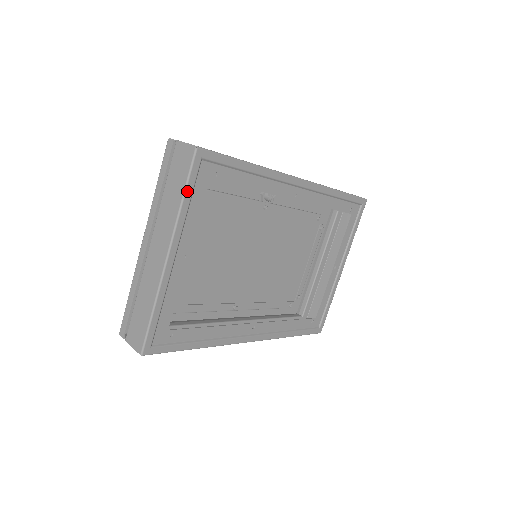
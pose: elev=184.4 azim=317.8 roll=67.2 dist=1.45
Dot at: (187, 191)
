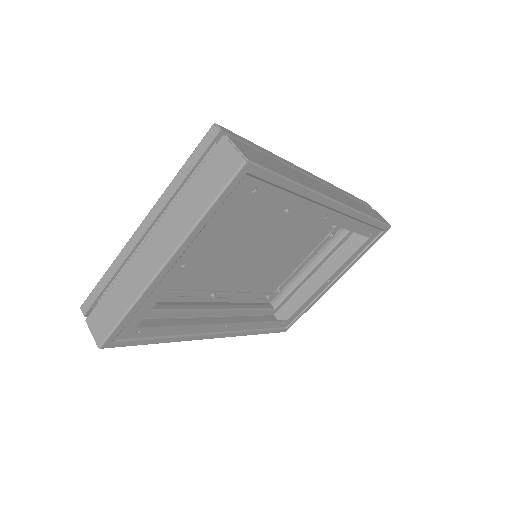
Dot at: (215, 204)
